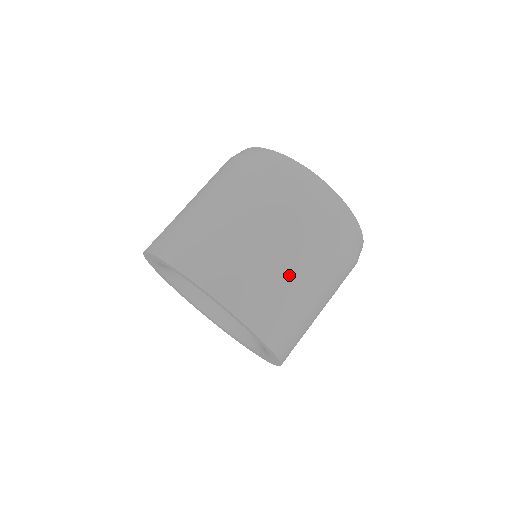
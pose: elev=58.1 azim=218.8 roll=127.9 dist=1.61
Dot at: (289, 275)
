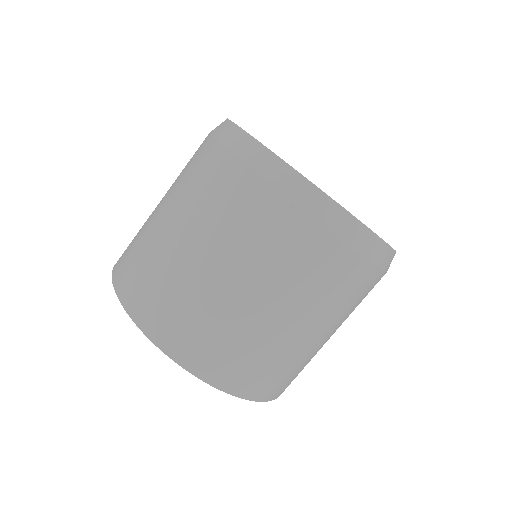
Dot at: (213, 286)
